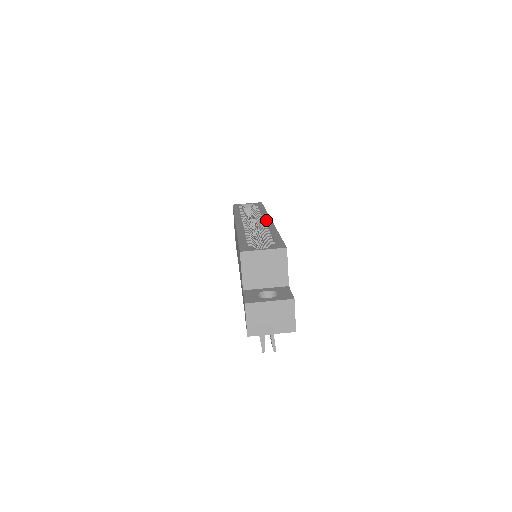
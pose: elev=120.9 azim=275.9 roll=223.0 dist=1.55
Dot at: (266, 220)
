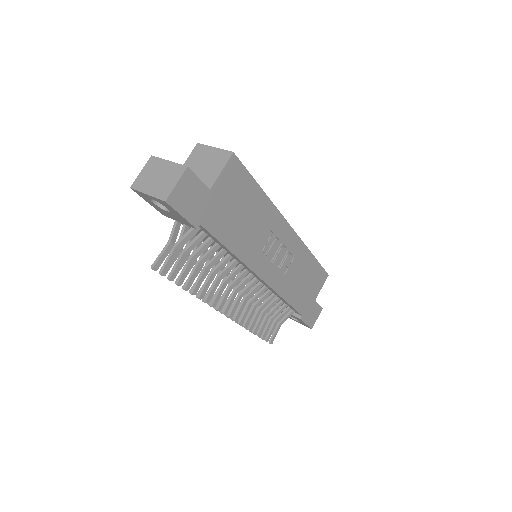
Dot at: occluded
